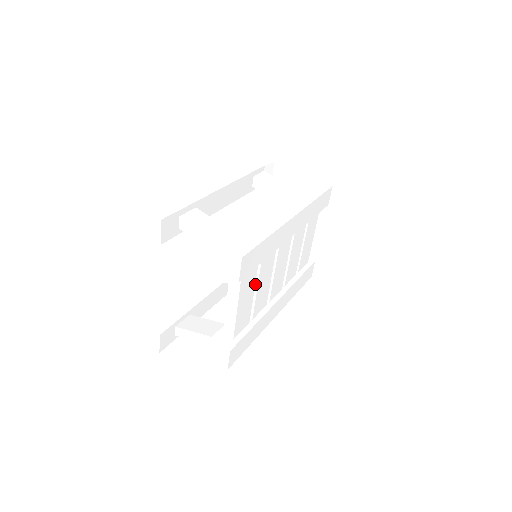
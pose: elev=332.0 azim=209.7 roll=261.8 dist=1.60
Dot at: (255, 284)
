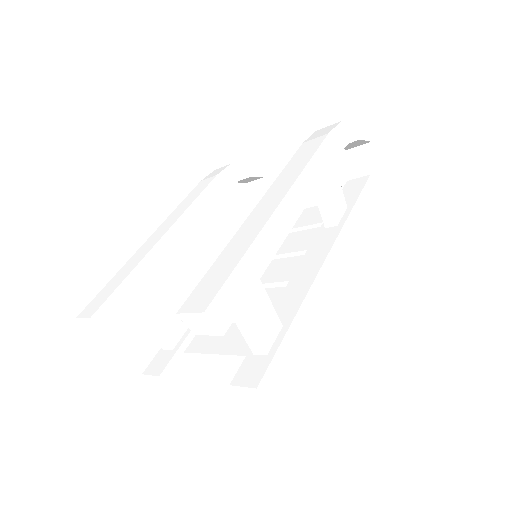
Dot at: occluded
